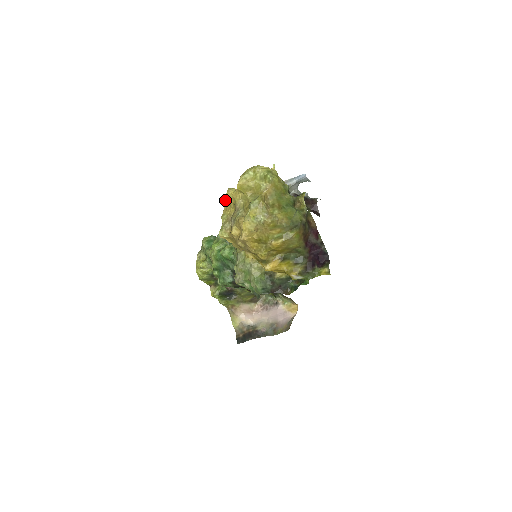
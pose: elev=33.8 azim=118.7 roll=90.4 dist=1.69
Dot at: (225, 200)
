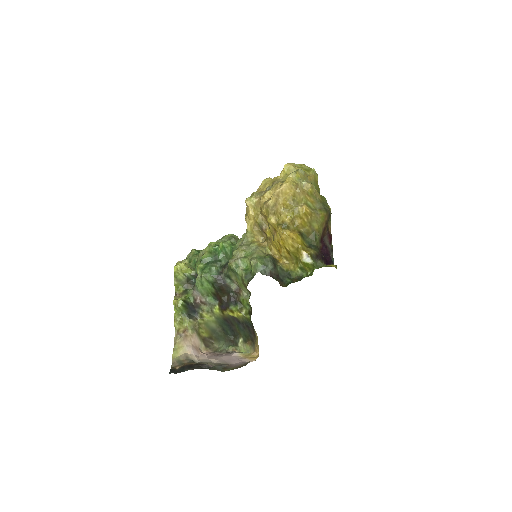
Dot at: (259, 187)
